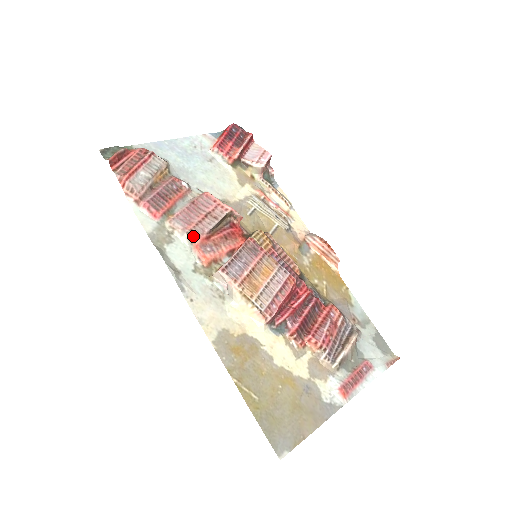
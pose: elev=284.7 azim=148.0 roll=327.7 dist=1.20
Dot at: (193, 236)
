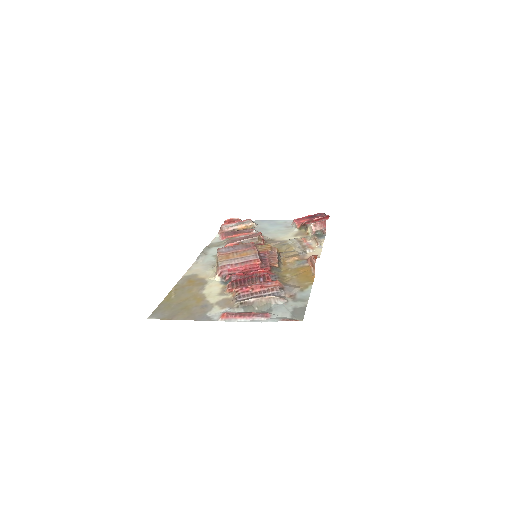
Dot at: (228, 243)
